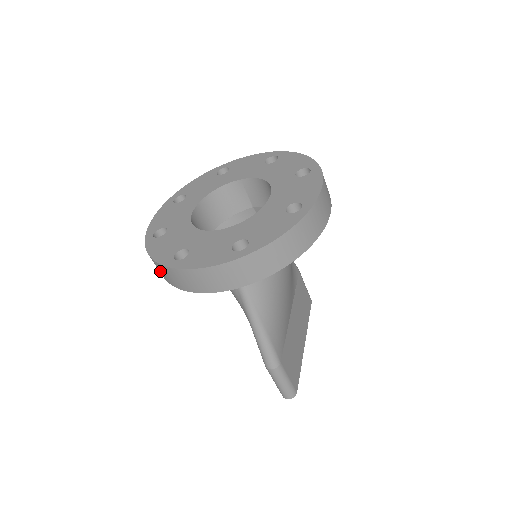
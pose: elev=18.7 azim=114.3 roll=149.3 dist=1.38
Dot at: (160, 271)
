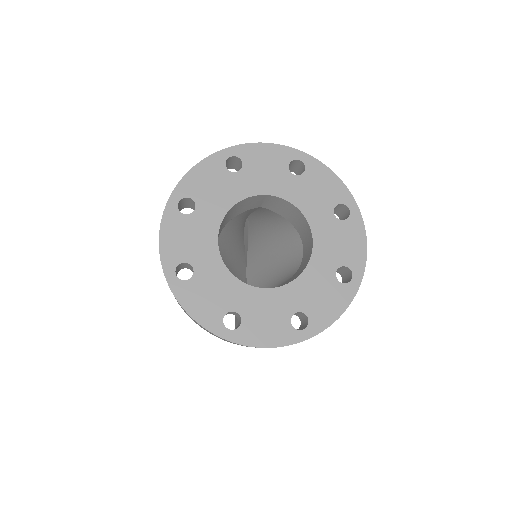
Dot at: (194, 321)
